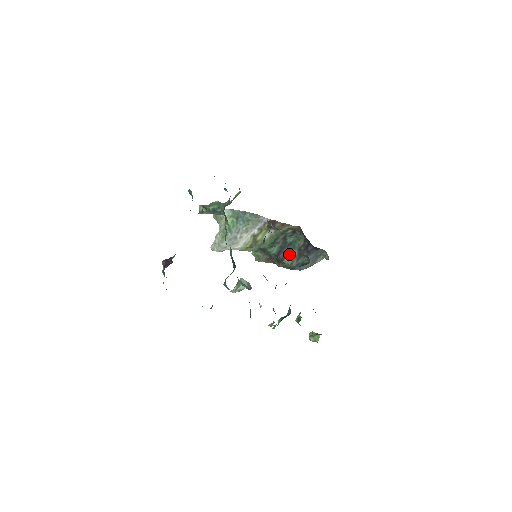
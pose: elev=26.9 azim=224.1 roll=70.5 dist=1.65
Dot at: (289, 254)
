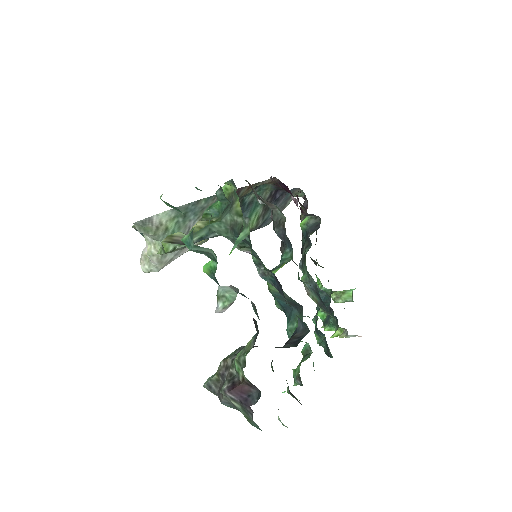
Dot at: (251, 216)
